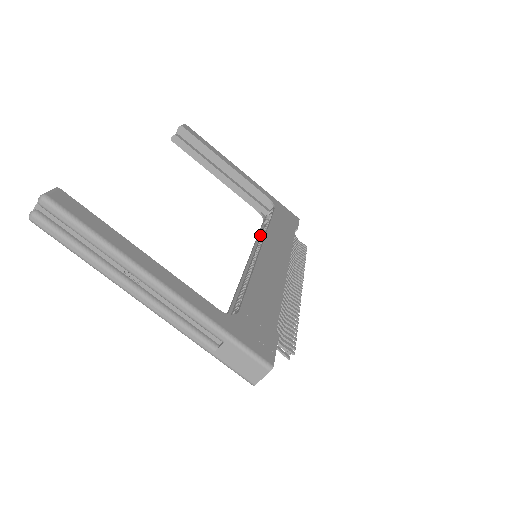
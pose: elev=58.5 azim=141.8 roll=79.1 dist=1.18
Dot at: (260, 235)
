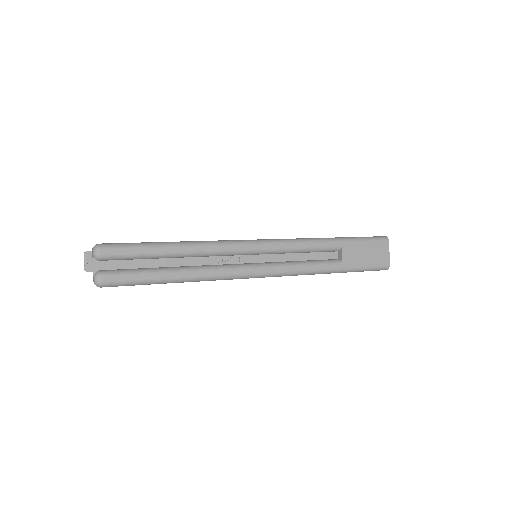
Dot at: occluded
